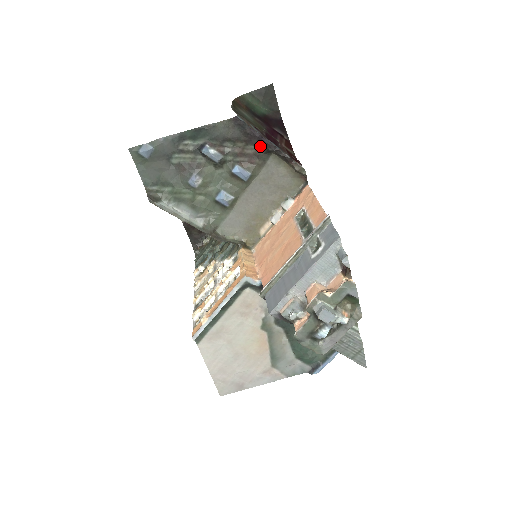
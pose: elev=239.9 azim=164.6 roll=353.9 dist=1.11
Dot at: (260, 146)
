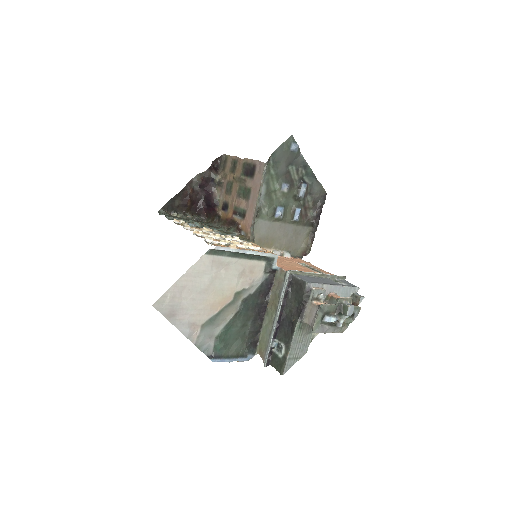
Dot at: (315, 217)
